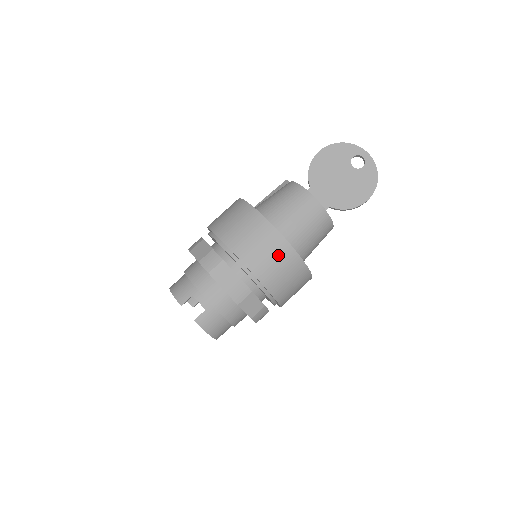
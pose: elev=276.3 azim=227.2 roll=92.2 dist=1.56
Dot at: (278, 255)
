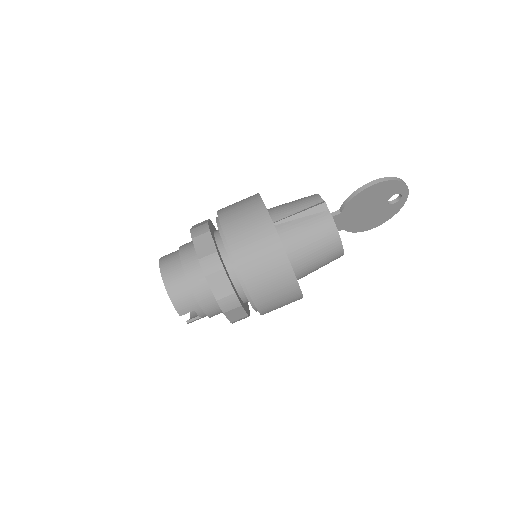
Dot at: occluded
